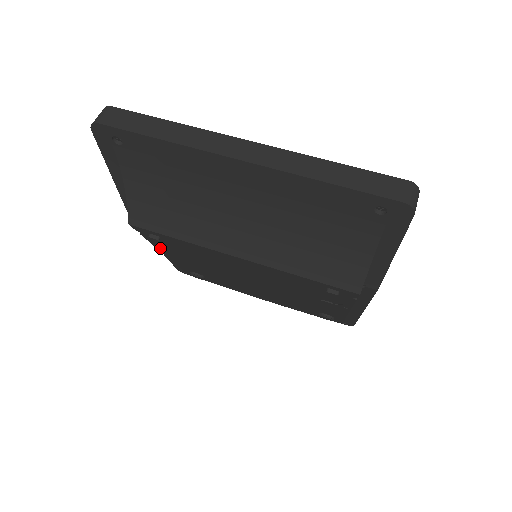
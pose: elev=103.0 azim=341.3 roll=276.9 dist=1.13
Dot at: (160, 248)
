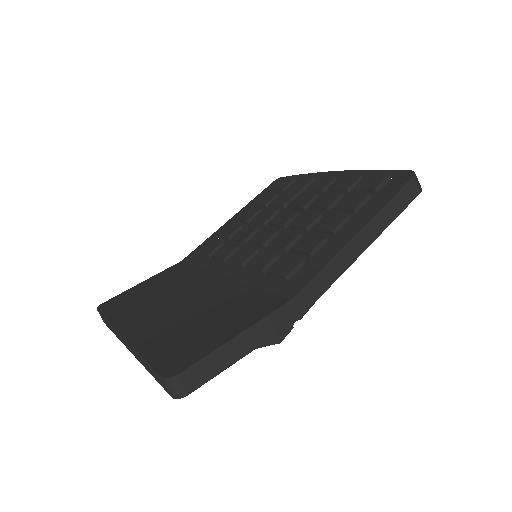
Dot at: occluded
